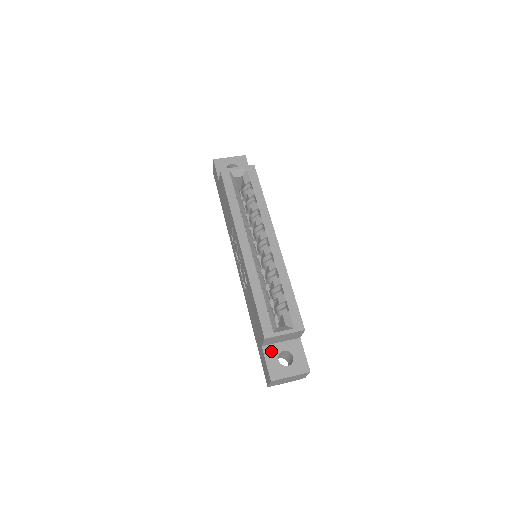
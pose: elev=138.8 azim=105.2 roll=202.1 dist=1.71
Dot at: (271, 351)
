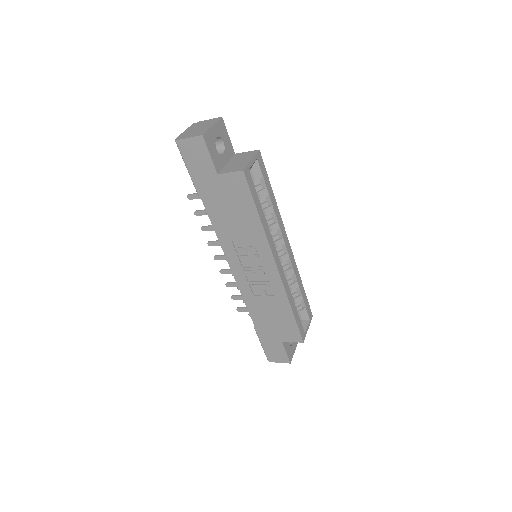
Dot at: occluded
